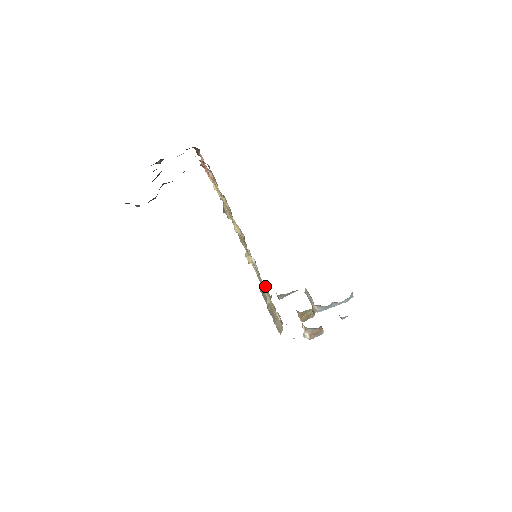
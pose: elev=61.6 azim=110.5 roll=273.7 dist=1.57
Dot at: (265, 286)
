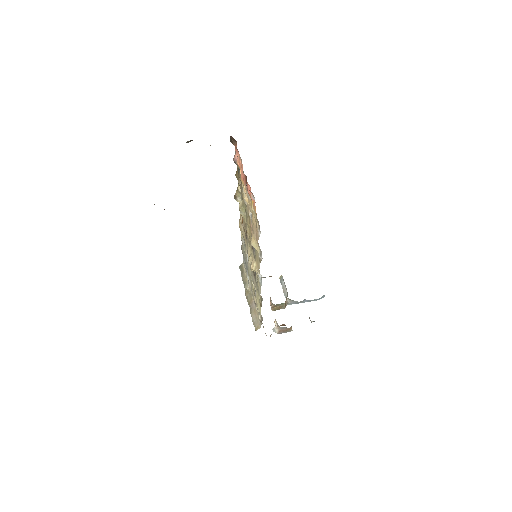
Dot at: (260, 295)
